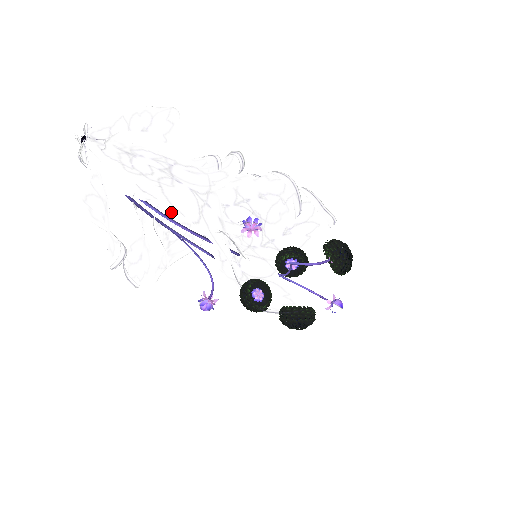
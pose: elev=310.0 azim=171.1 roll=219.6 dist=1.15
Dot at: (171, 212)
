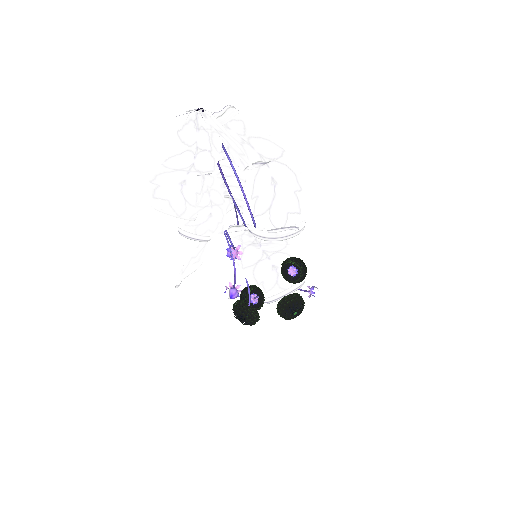
Dot at: occluded
